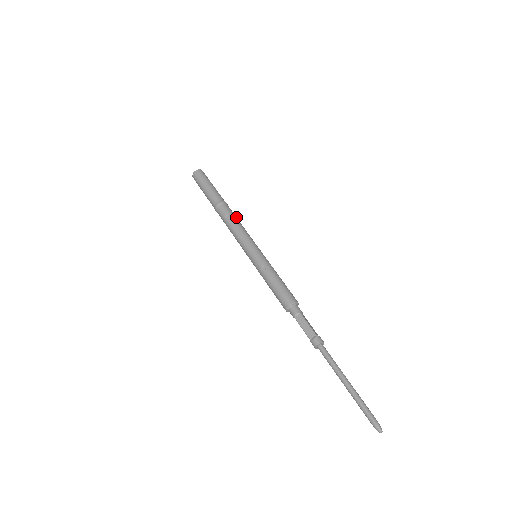
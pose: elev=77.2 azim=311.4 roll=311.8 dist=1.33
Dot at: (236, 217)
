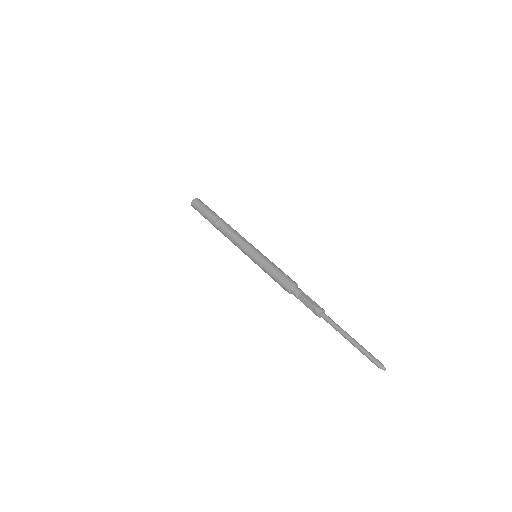
Dot at: (232, 228)
